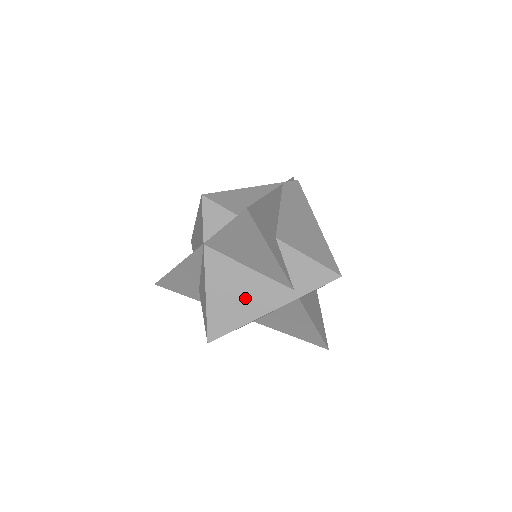
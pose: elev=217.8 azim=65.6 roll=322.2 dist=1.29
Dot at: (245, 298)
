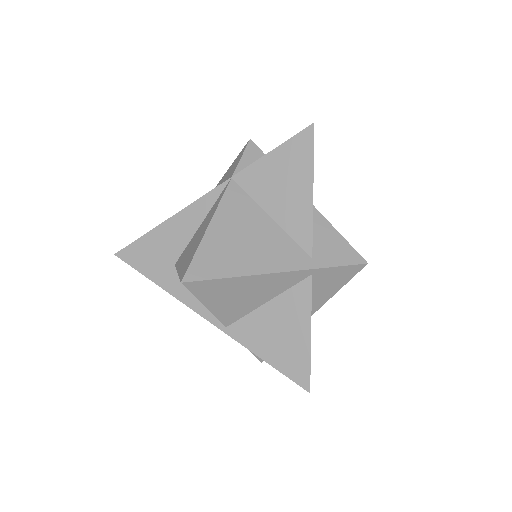
Dot at: (253, 246)
